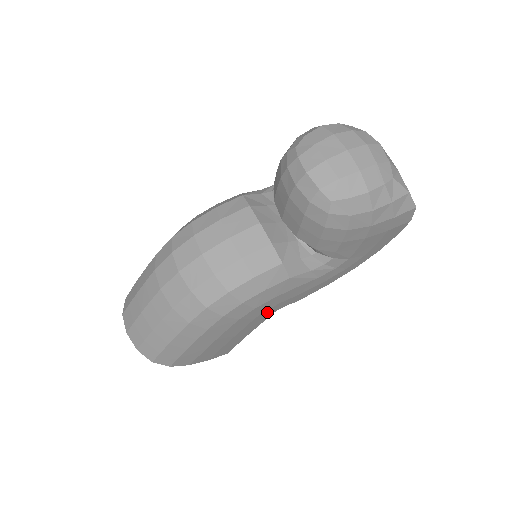
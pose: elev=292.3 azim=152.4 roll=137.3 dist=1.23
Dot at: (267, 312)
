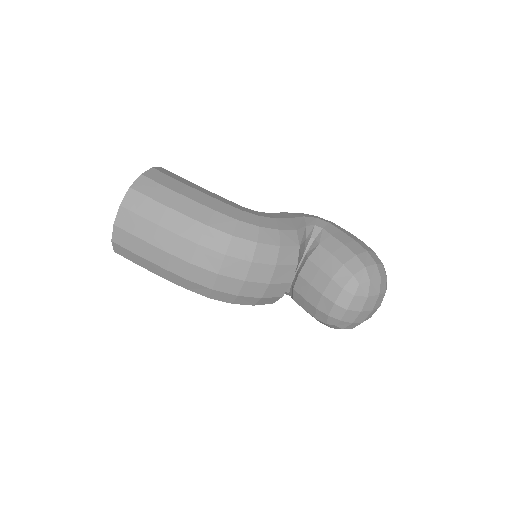
Dot at: occluded
